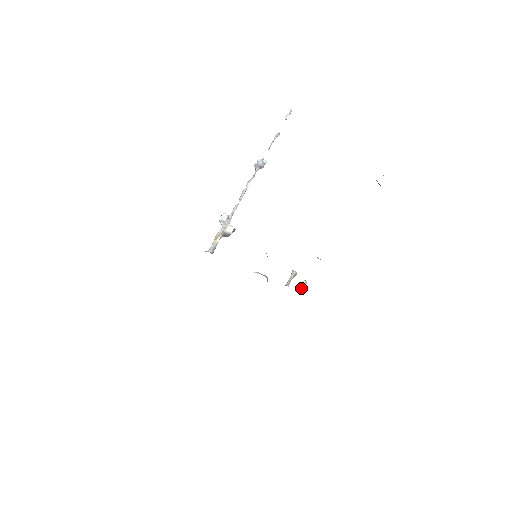
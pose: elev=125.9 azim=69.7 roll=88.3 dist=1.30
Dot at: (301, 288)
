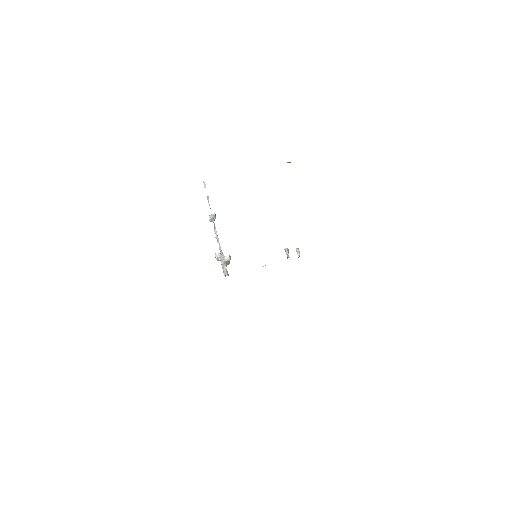
Dot at: (298, 254)
